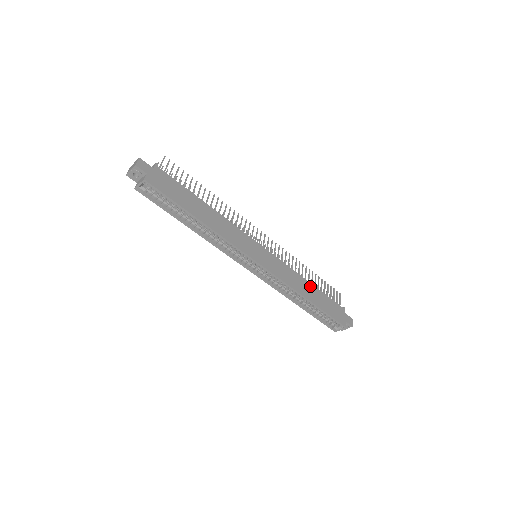
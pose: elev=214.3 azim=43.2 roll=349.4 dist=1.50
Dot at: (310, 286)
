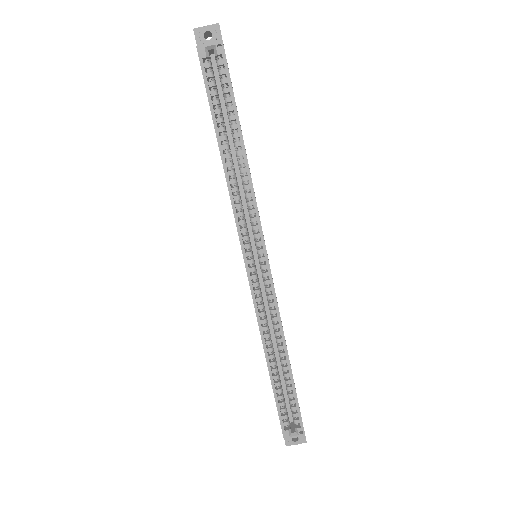
Dot at: occluded
